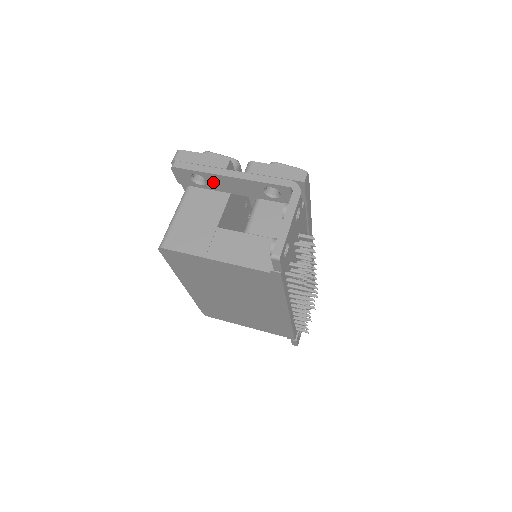
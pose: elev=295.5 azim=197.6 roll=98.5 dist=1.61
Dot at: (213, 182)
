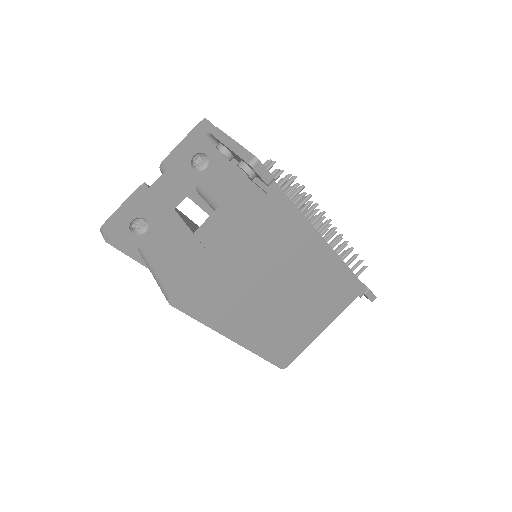
Dot at: (151, 213)
